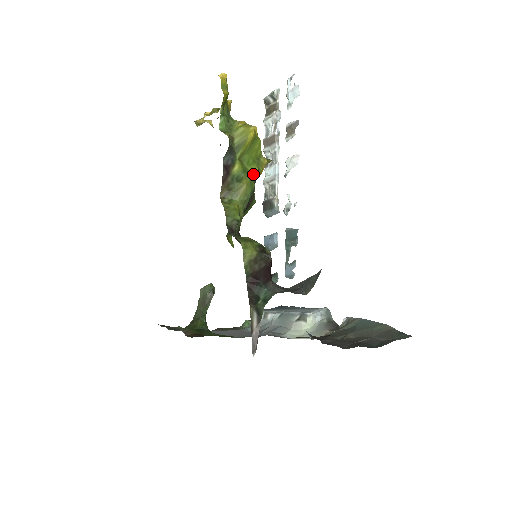
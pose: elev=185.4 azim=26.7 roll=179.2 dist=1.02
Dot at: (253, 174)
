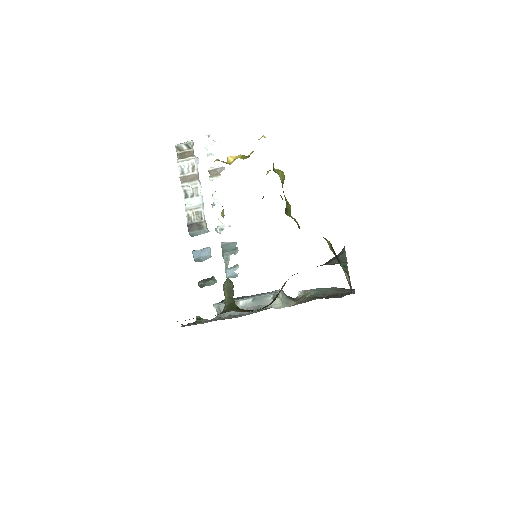
Dot at: occluded
